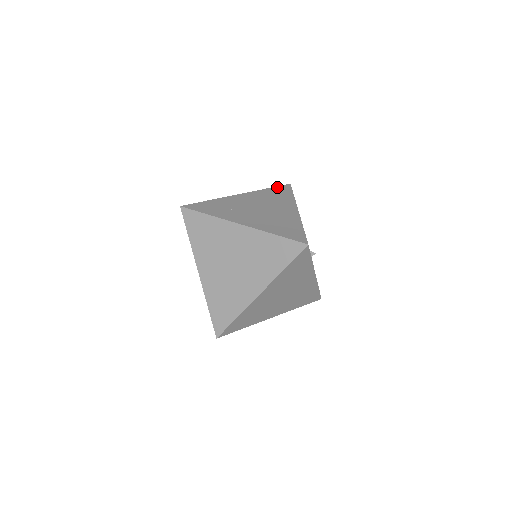
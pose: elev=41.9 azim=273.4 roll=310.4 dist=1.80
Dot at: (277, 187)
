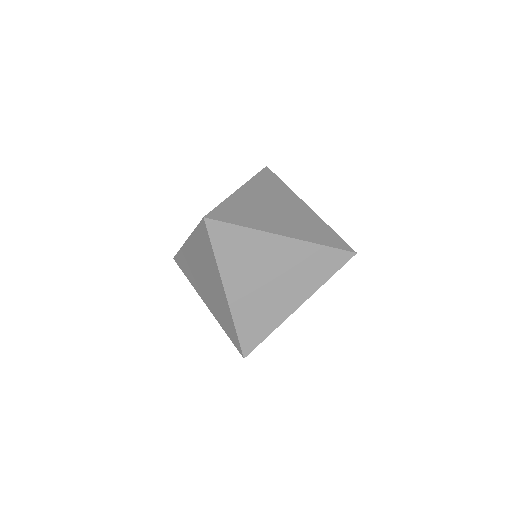
Dot at: occluded
